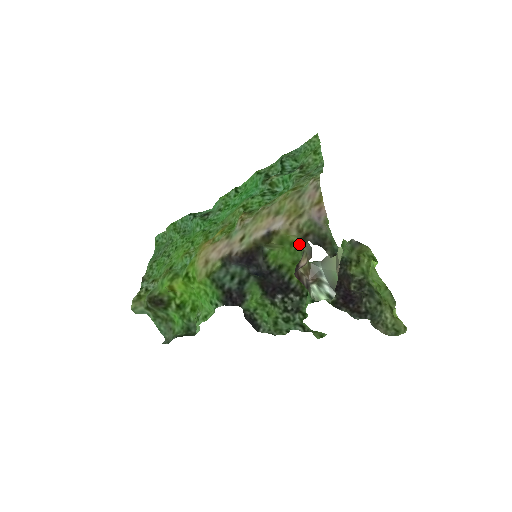
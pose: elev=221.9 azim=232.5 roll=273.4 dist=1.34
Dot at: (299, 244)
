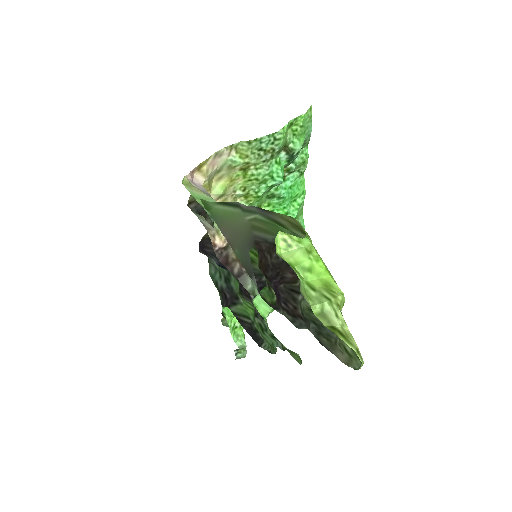
Dot at: occluded
